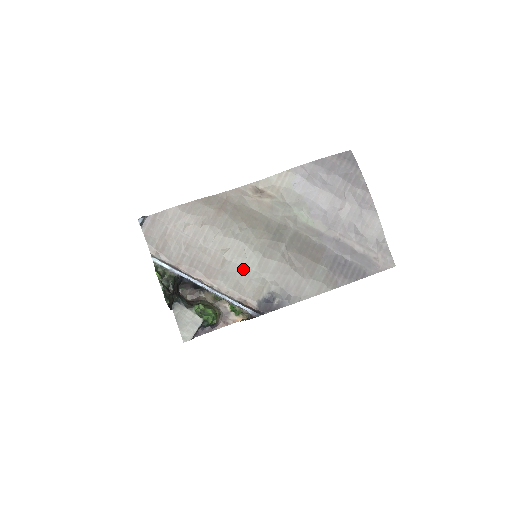
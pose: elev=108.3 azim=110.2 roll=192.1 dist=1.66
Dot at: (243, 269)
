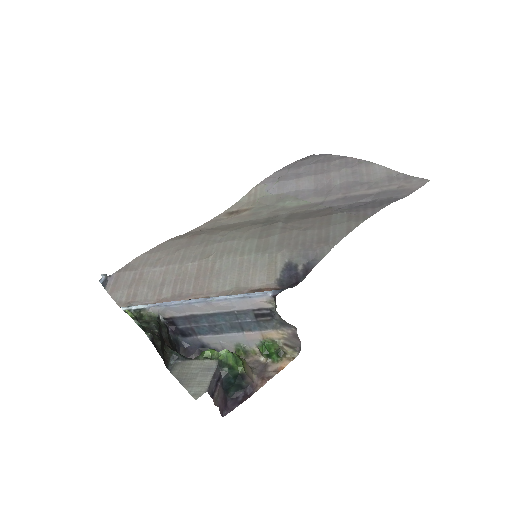
Dot at: (240, 260)
